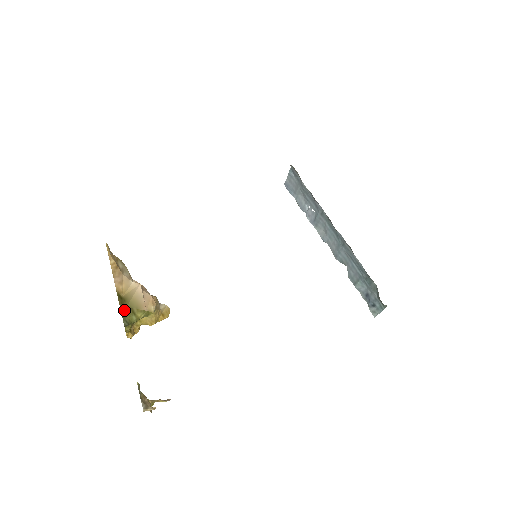
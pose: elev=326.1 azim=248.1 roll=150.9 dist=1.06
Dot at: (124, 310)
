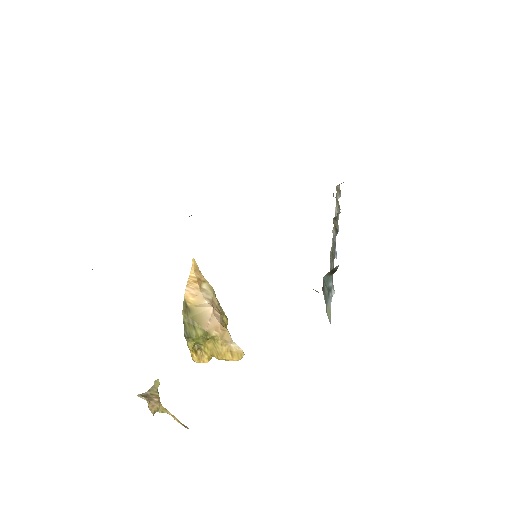
Dot at: (187, 320)
